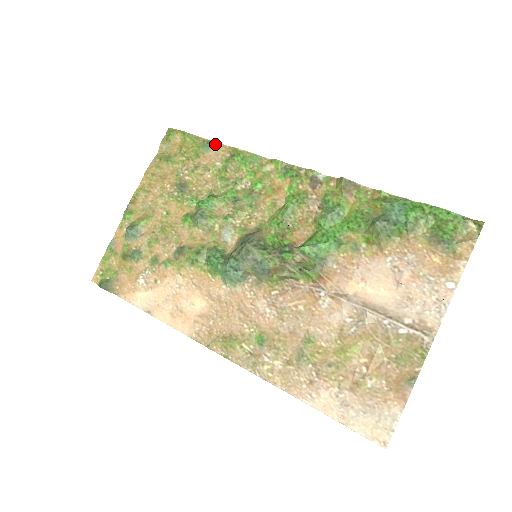
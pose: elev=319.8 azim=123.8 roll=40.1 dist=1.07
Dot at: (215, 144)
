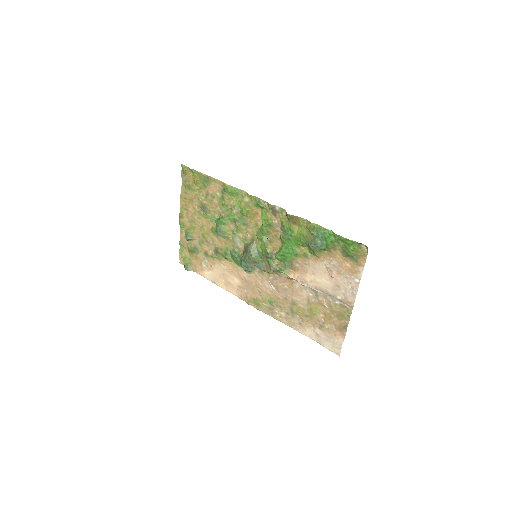
Dot at: (212, 179)
